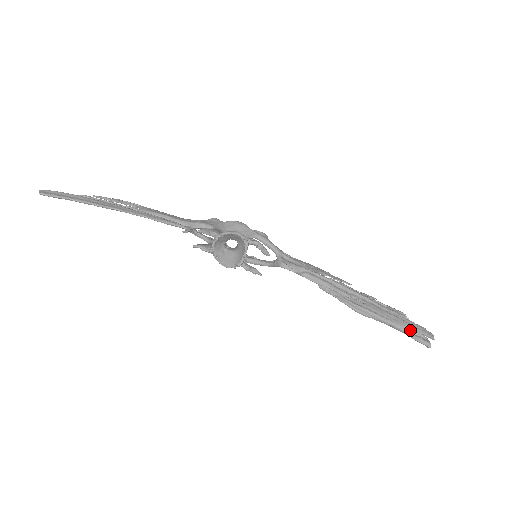
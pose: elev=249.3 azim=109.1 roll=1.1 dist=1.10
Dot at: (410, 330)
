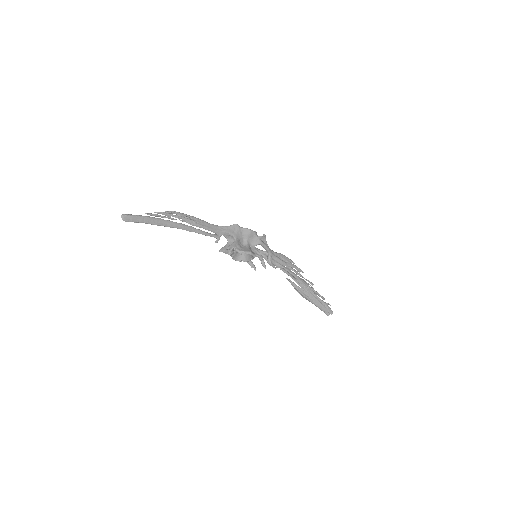
Dot at: (323, 309)
